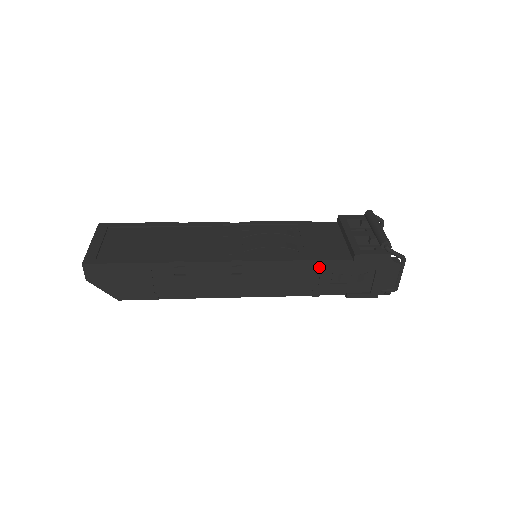
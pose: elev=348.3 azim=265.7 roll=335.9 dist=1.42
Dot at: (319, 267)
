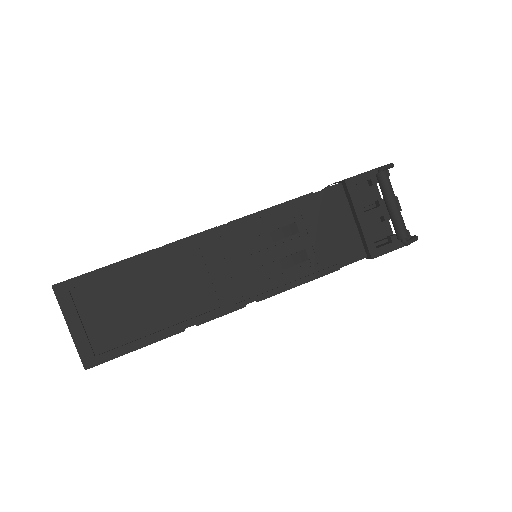
Dot at: occluded
